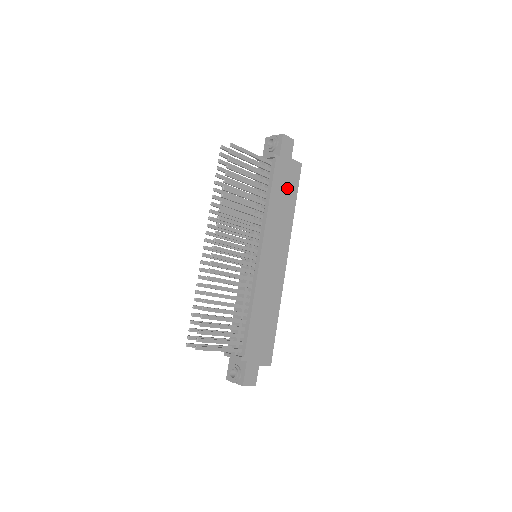
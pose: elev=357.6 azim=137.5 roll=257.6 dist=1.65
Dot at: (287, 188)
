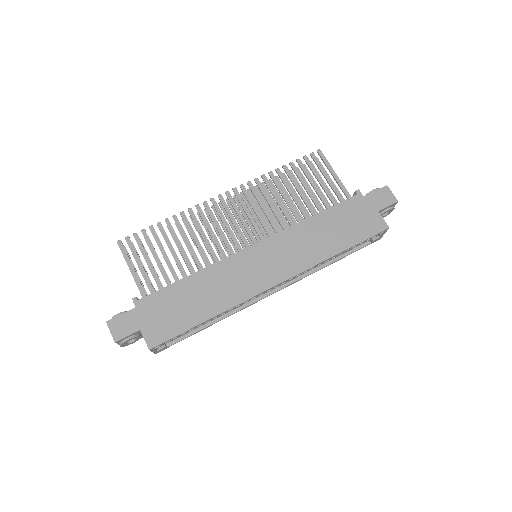
Dot at: (346, 228)
